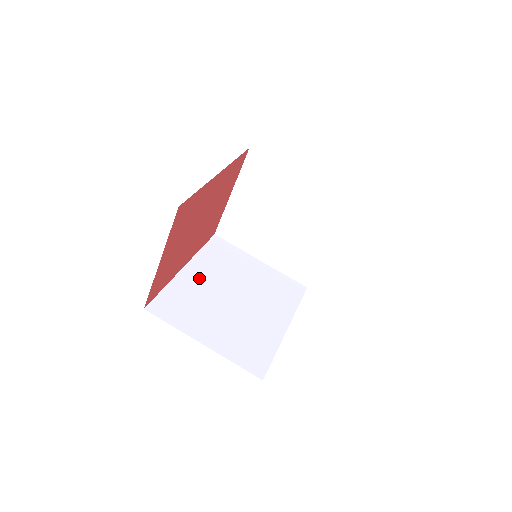
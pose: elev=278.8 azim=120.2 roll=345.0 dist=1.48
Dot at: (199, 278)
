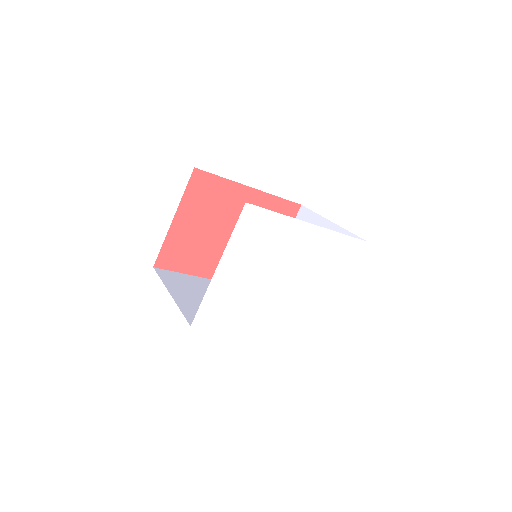
Dot at: occluded
